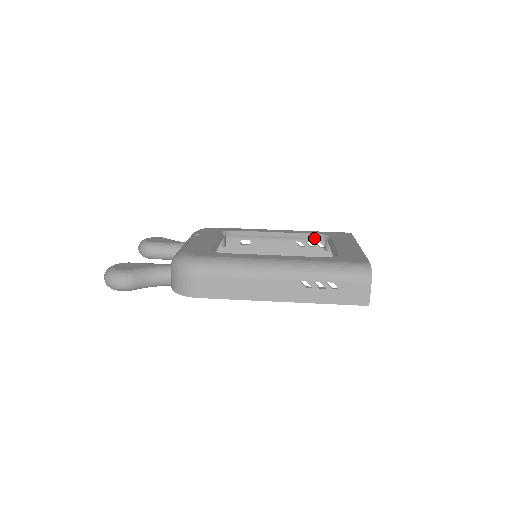
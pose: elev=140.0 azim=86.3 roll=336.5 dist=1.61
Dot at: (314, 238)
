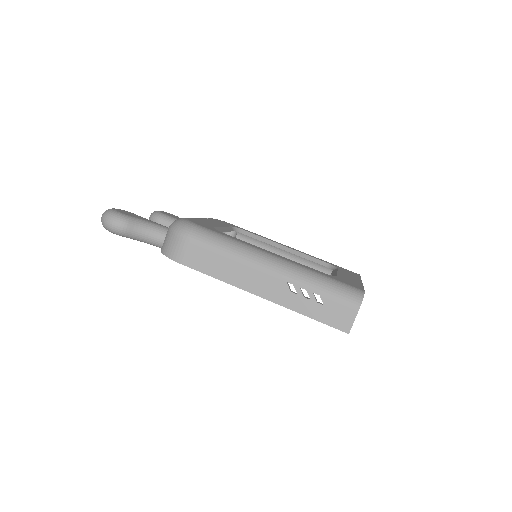
Dot at: (321, 268)
